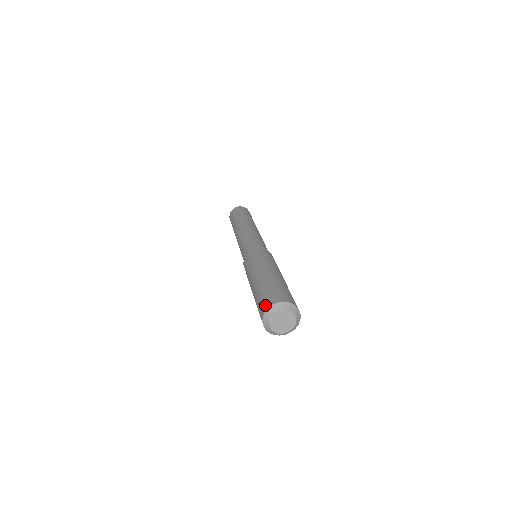
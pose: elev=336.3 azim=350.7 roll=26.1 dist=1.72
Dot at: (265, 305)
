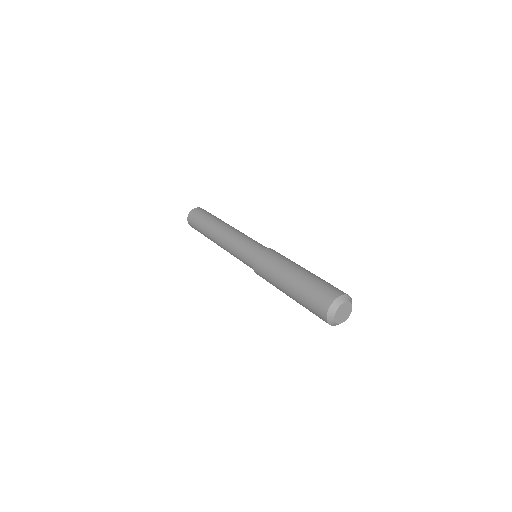
Dot at: (333, 293)
